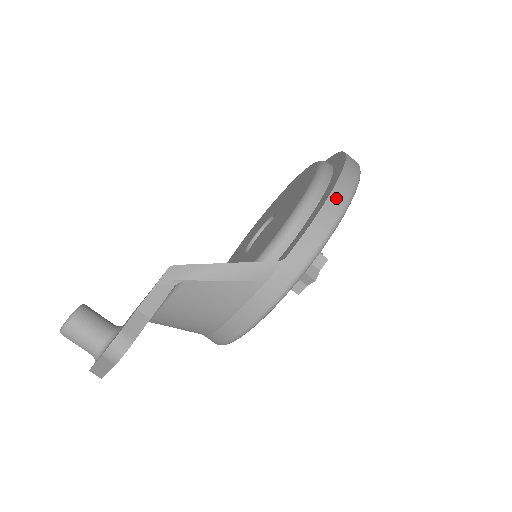
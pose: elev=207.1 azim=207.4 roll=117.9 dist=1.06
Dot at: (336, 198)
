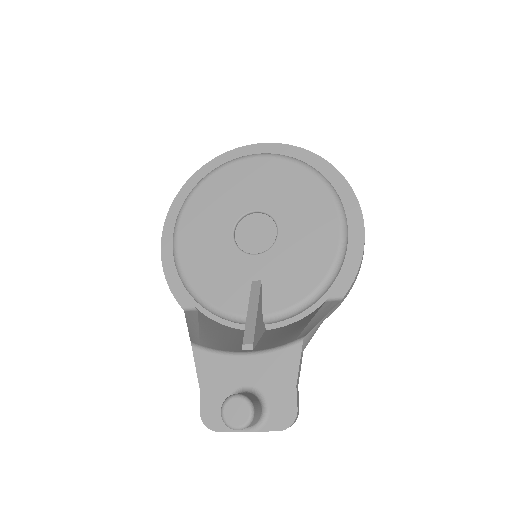
Dot at: occluded
